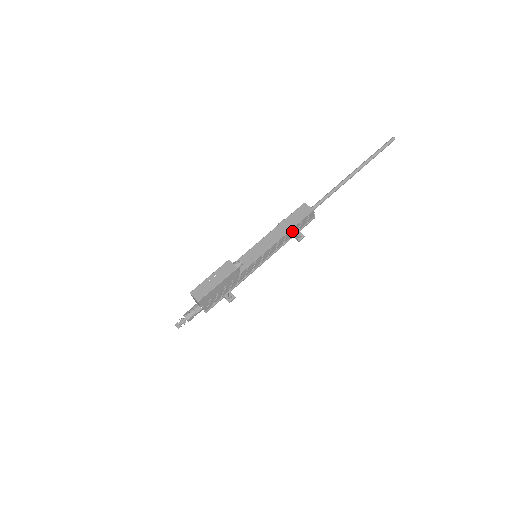
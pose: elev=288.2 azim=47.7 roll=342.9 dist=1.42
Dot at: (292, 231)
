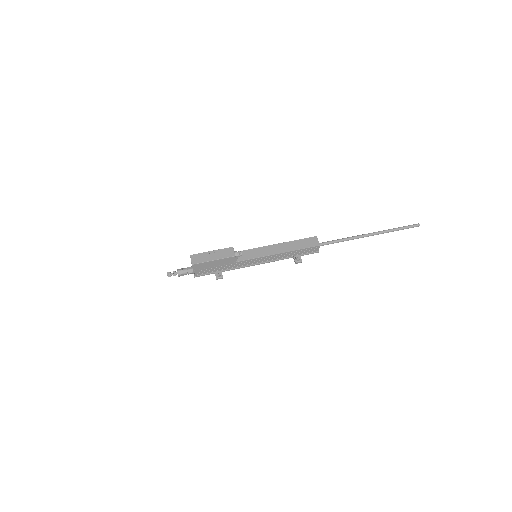
Dot at: (294, 252)
